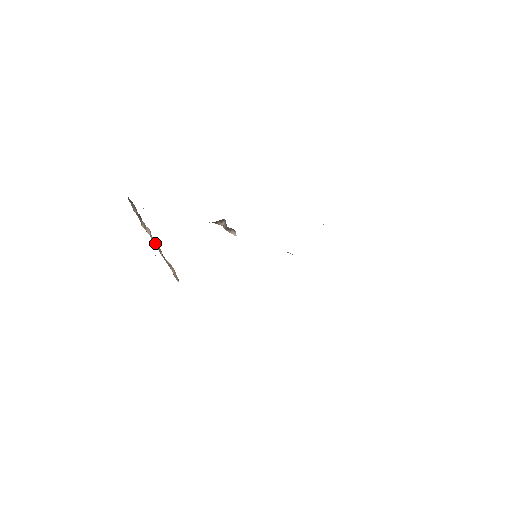
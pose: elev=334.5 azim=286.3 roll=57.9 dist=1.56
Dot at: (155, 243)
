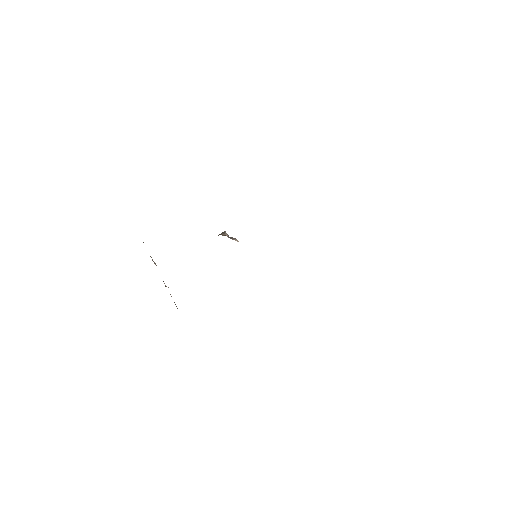
Dot at: occluded
